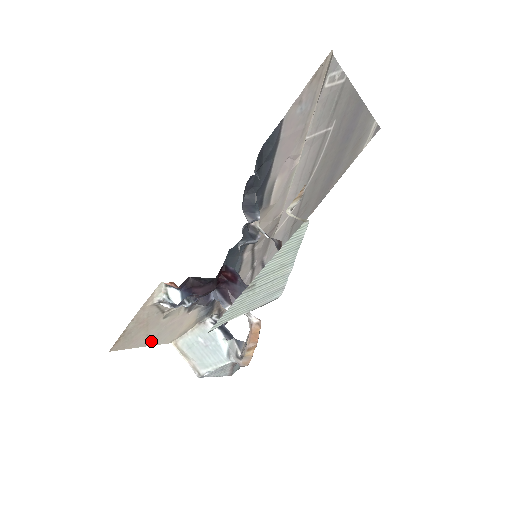
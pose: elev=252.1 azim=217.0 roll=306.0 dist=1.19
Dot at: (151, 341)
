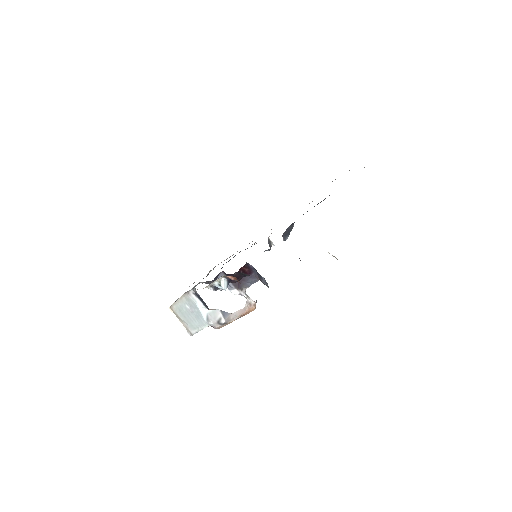
Dot at: occluded
